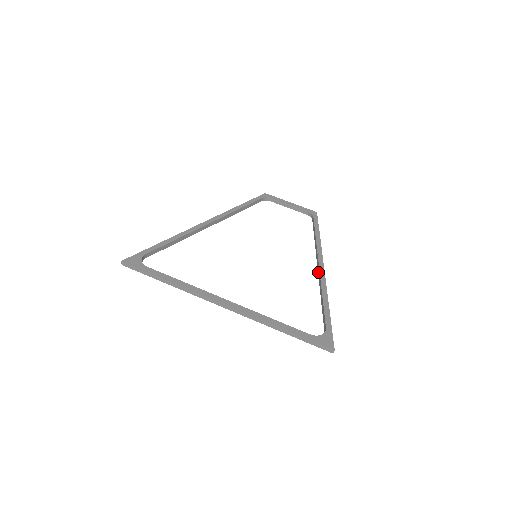
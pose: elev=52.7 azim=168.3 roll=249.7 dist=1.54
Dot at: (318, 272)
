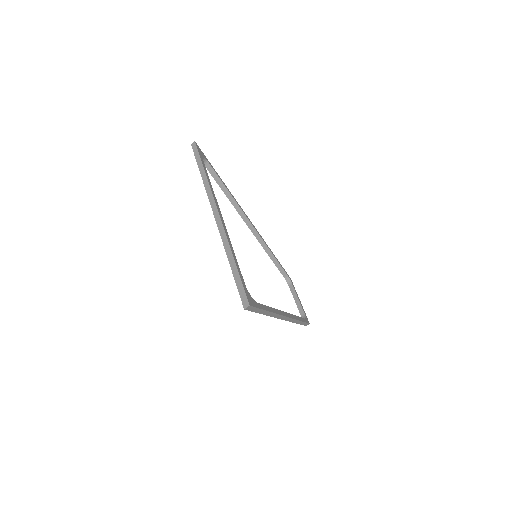
Dot at: occluded
